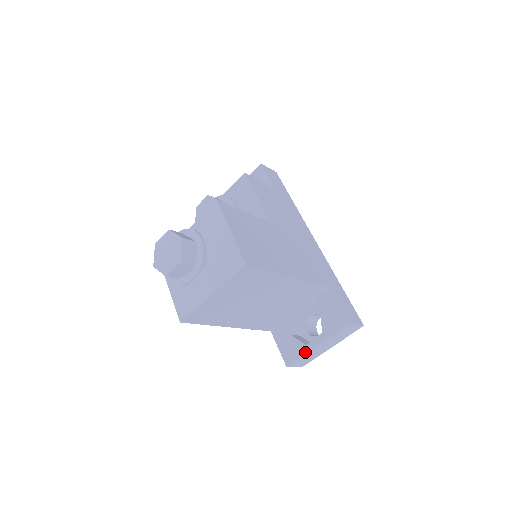
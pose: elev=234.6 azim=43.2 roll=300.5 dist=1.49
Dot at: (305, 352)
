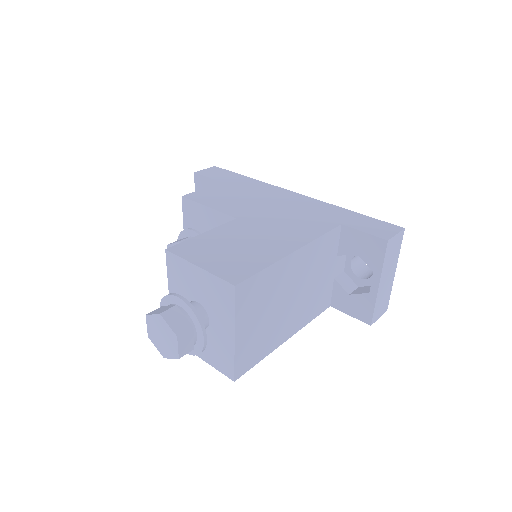
Dot at: (374, 300)
